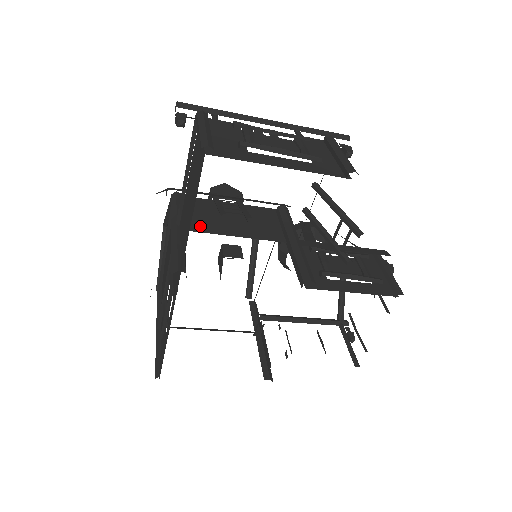
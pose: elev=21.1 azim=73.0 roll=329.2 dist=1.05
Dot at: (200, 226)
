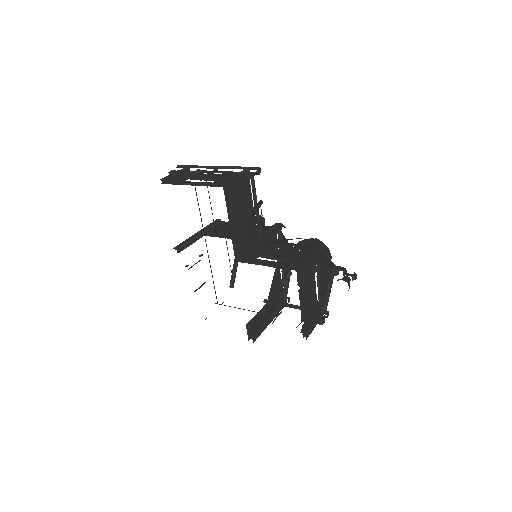
Dot at: (214, 234)
